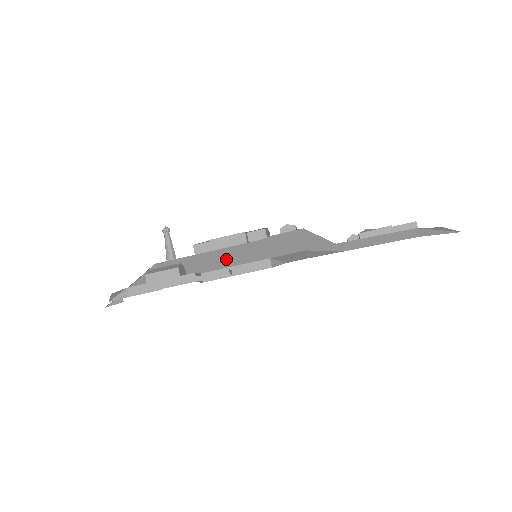
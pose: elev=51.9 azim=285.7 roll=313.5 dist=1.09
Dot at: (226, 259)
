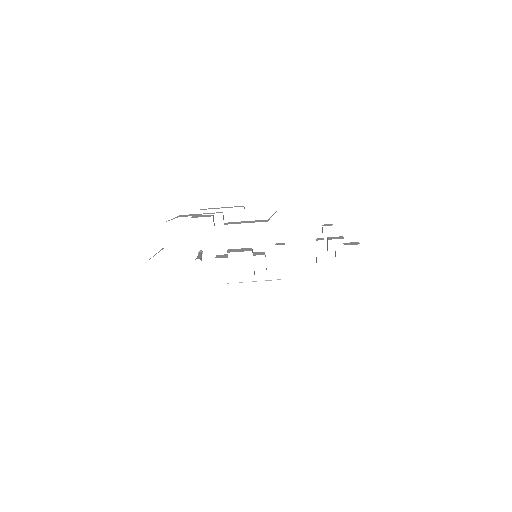
Dot at: occluded
